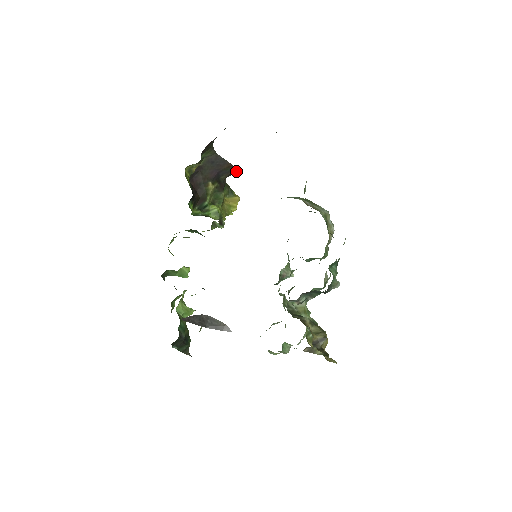
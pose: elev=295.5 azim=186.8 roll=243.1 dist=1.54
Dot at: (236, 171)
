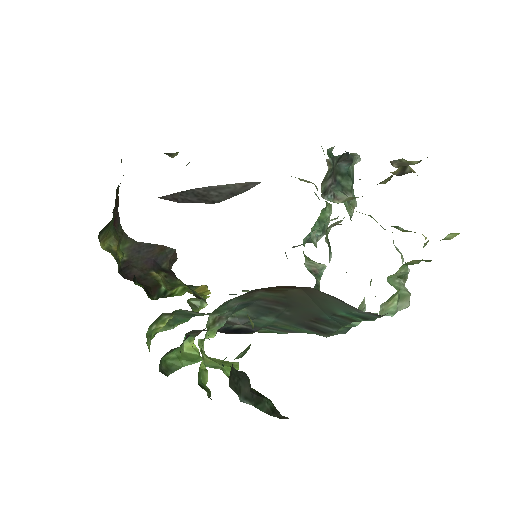
Dot at: (174, 252)
